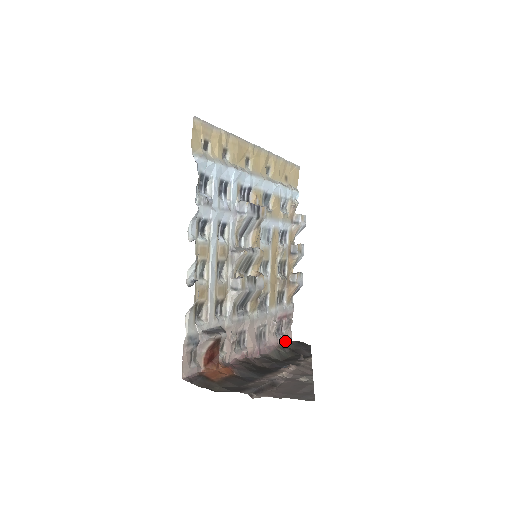
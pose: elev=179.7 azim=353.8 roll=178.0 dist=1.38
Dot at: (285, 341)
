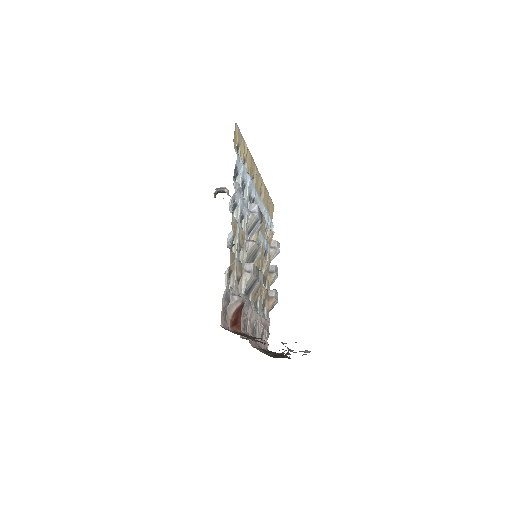
Dot at: (265, 349)
